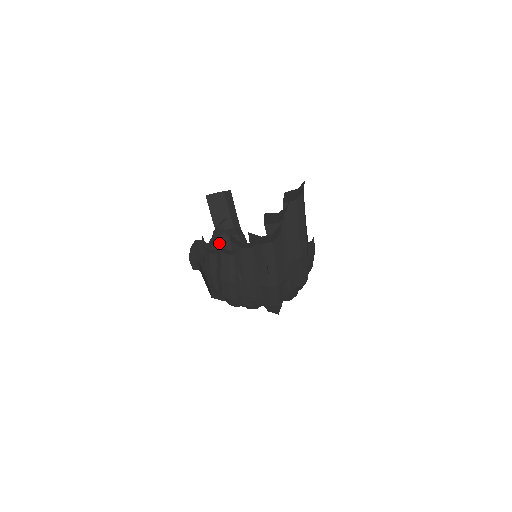
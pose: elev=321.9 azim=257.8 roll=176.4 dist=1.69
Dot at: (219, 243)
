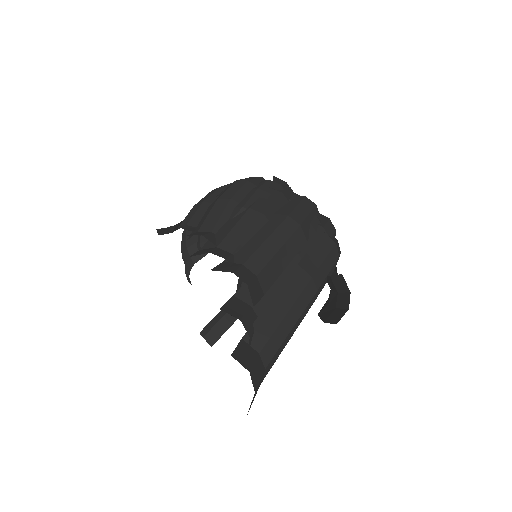
Dot at: occluded
